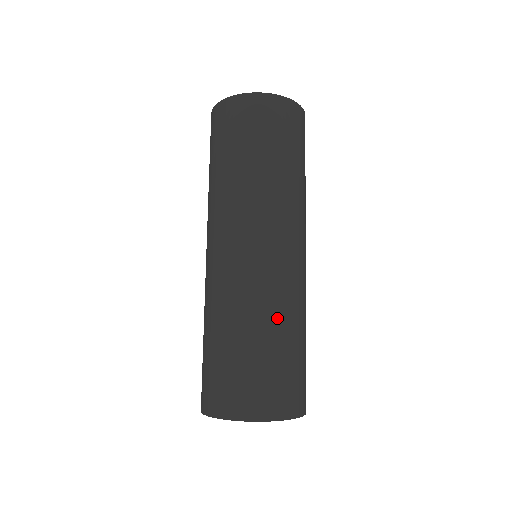
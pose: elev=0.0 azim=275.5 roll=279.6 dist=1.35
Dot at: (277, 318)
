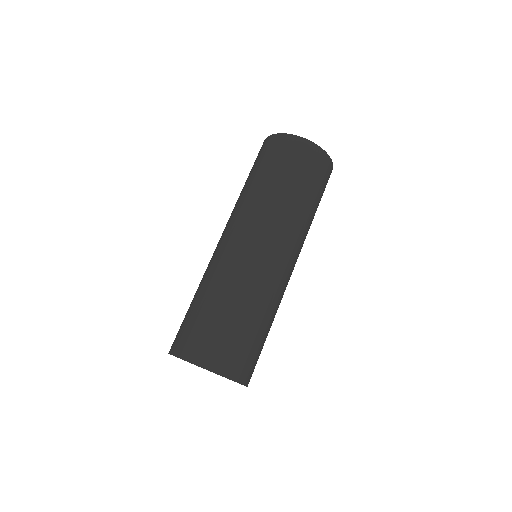
Dot at: (239, 295)
